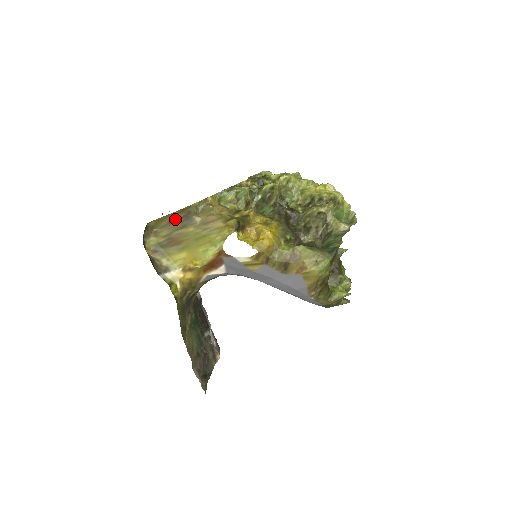
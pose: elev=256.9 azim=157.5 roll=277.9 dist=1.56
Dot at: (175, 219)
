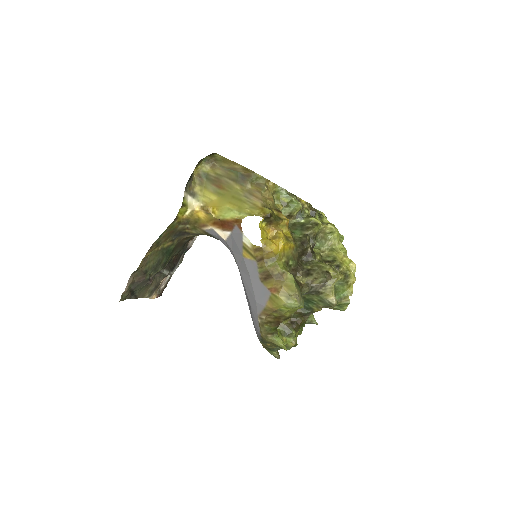
Dot at: (236, 170)
